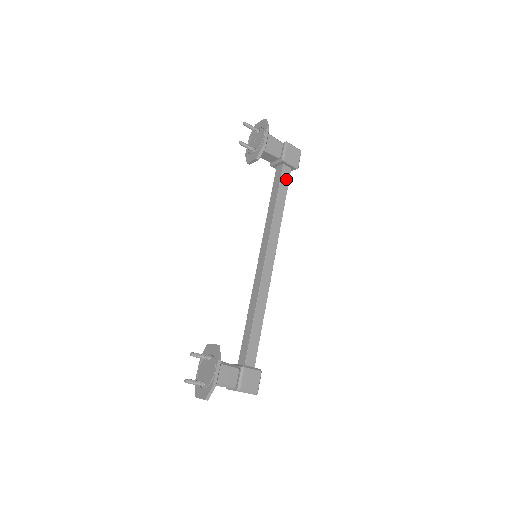
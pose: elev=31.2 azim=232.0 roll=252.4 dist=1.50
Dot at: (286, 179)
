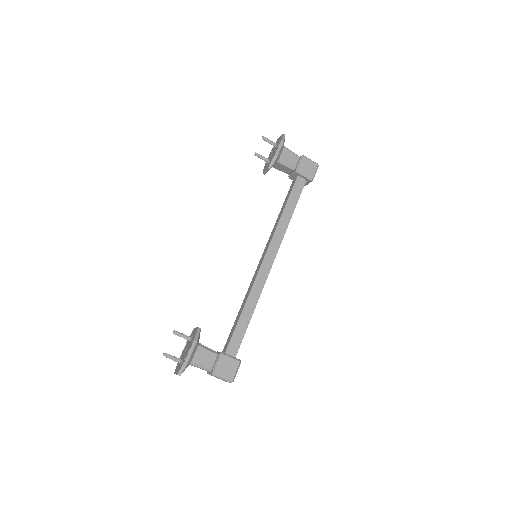
Dot at: (299, 189)
